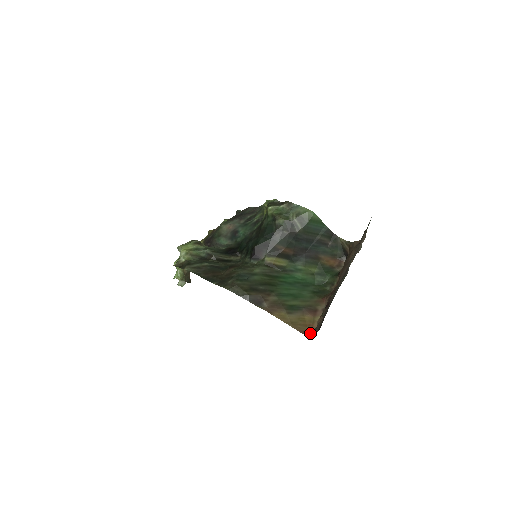
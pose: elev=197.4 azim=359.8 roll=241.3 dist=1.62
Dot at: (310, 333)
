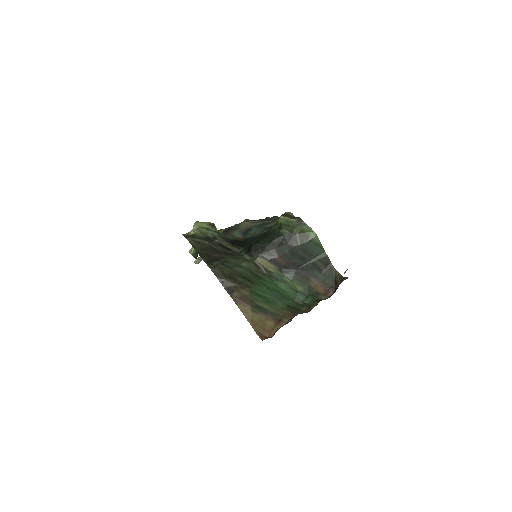
Dot at: (265, 337)
